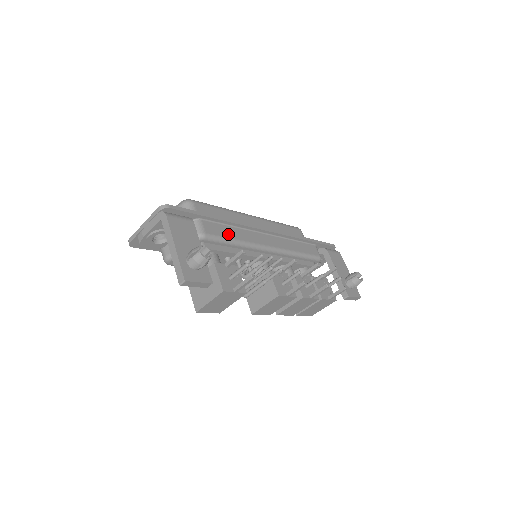
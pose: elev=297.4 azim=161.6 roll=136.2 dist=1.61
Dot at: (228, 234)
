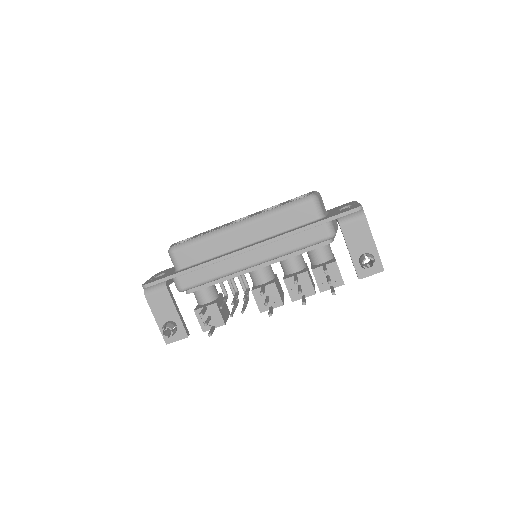
Dot at: (204, 277)
